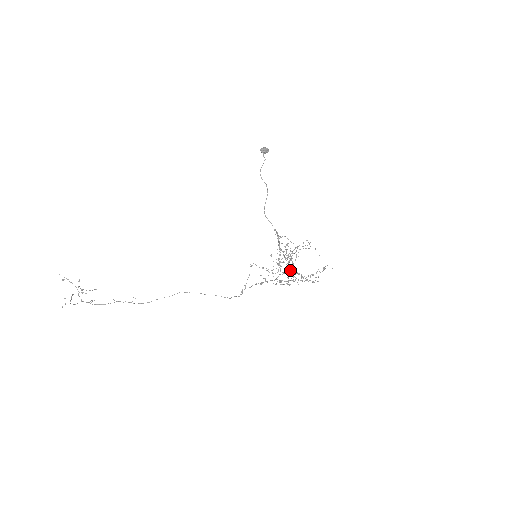
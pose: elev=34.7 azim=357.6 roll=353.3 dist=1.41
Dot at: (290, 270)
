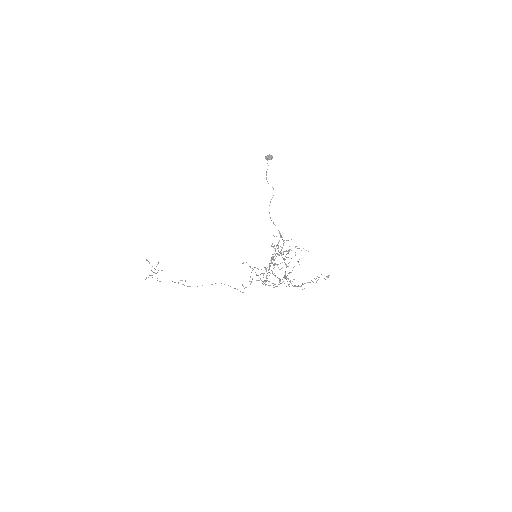
Dot at: occluded
